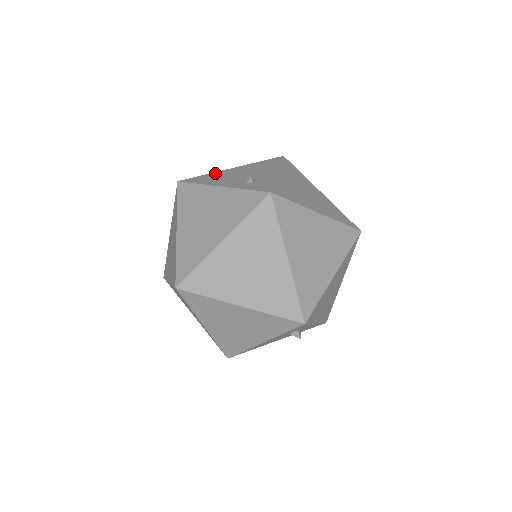
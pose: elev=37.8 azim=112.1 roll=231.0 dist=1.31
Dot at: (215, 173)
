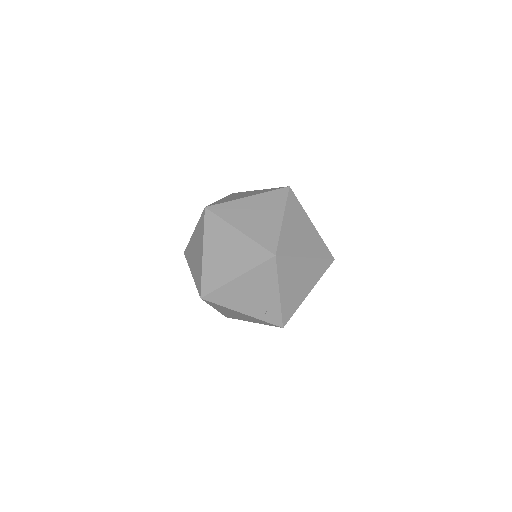
Dot at: (226, 288)
